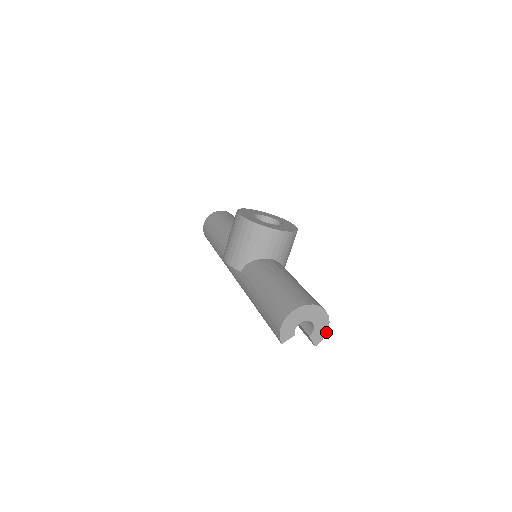
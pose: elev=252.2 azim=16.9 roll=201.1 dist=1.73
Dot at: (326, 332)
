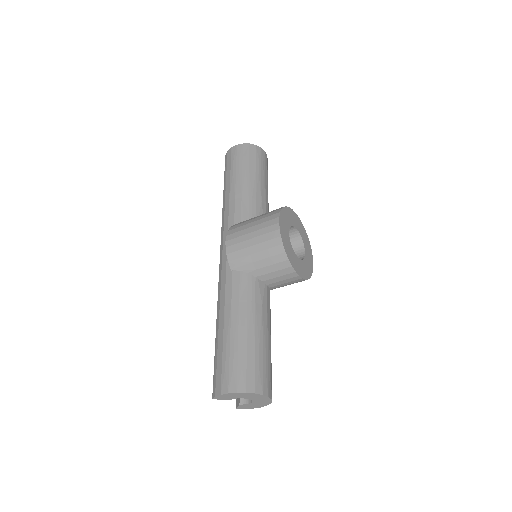
Dot at: occluded
